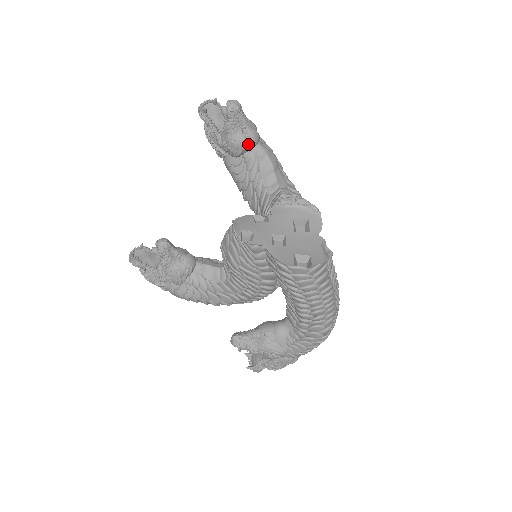
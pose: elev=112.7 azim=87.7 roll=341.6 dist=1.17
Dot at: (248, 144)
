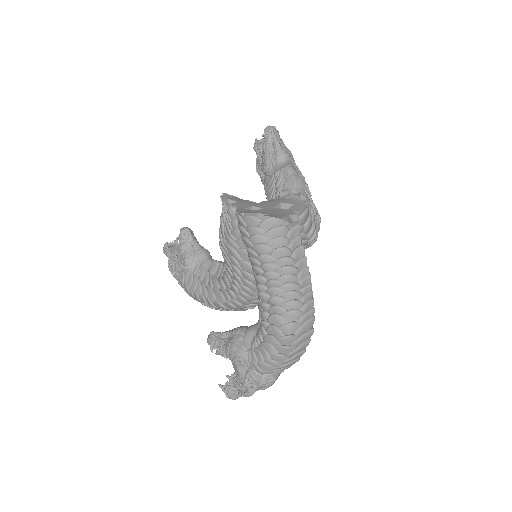
Dot at: (276, 160)
